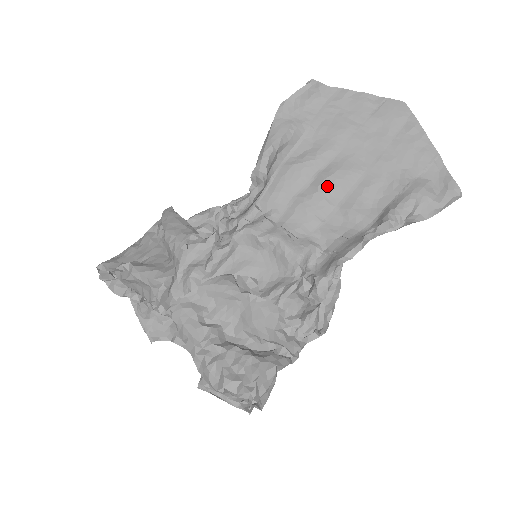
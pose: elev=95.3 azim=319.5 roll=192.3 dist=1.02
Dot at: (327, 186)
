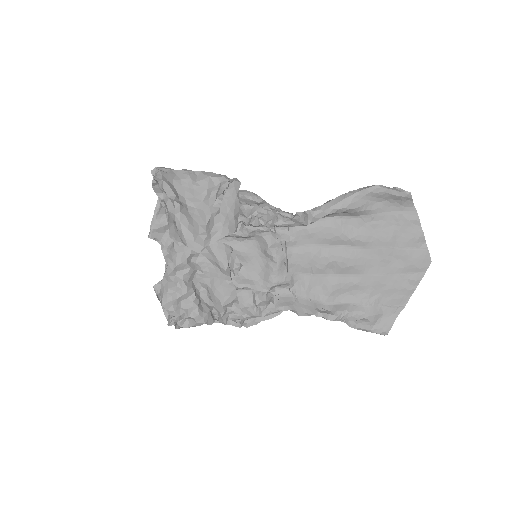
Dot at: (336, 261)
